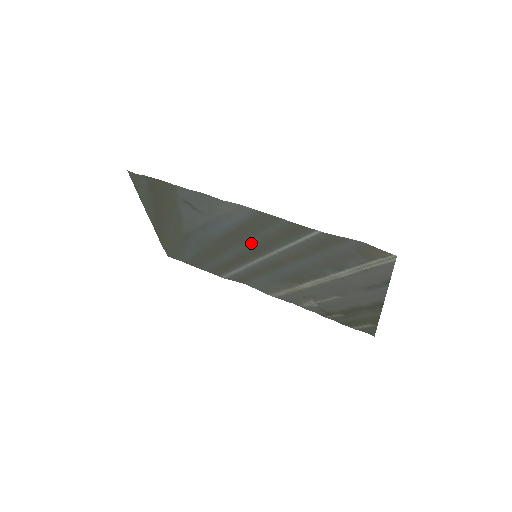
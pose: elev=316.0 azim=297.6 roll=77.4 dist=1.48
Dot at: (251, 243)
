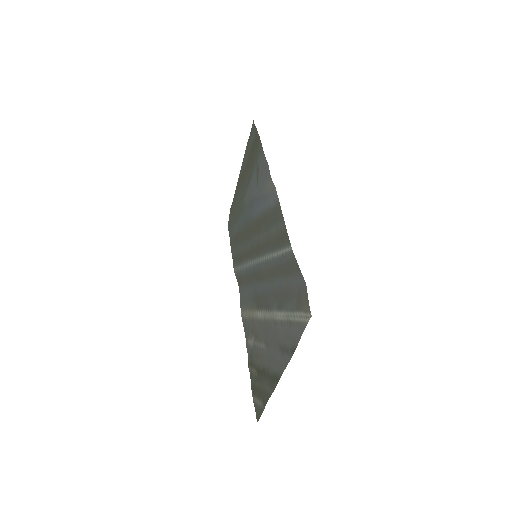
Dot at: (261, 239)
